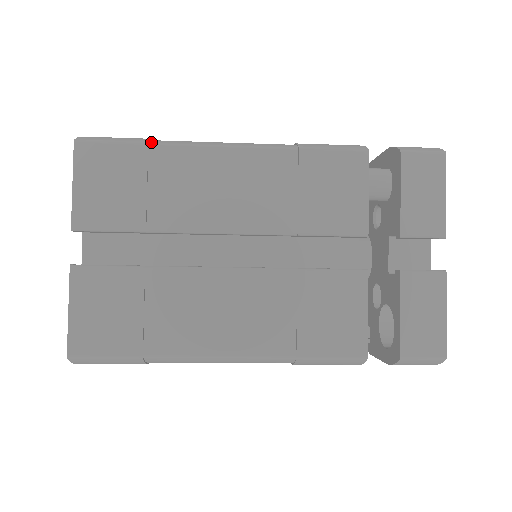
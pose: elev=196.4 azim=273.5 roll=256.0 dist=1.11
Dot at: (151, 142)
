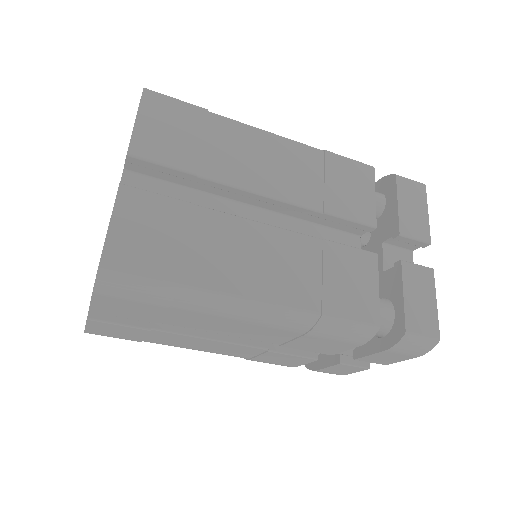
Dot at: occluded
